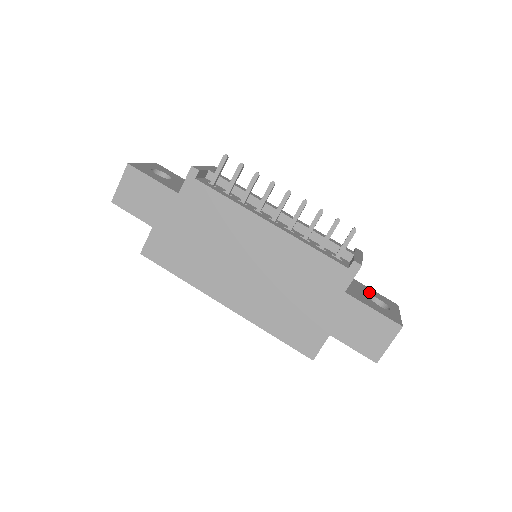
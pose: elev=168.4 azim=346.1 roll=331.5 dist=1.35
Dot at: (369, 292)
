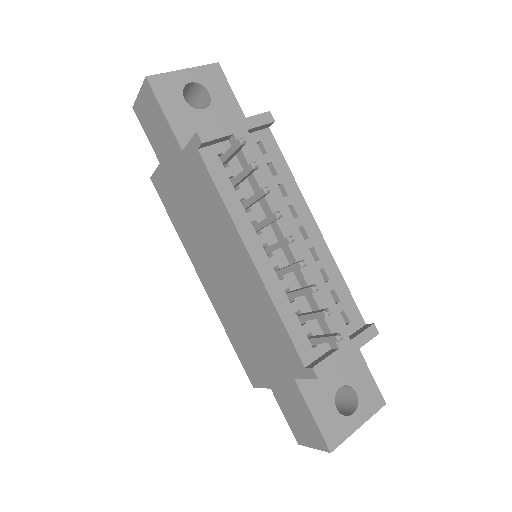
Dot at: (353, 376)
